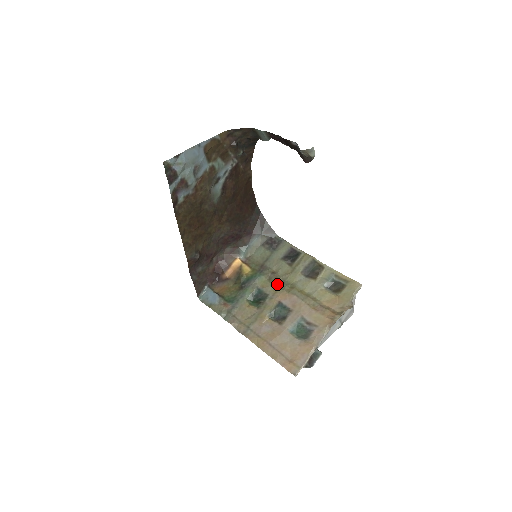
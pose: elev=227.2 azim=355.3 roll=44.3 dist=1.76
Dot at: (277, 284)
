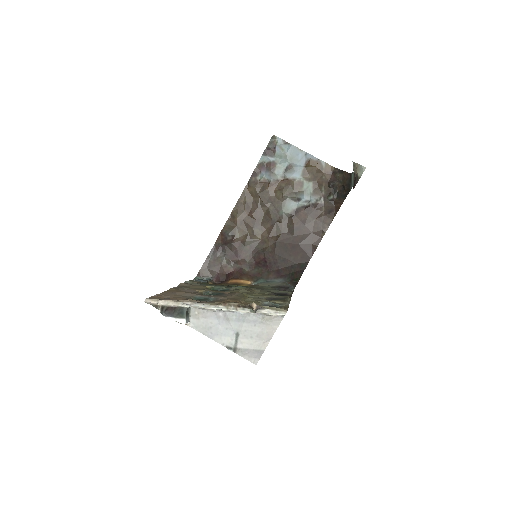
Dot at: (242, 291)
